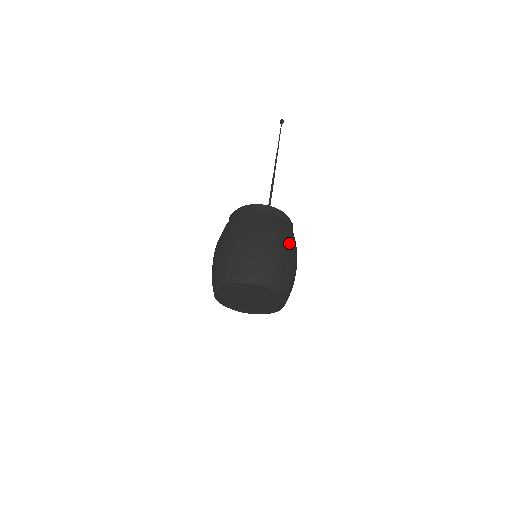
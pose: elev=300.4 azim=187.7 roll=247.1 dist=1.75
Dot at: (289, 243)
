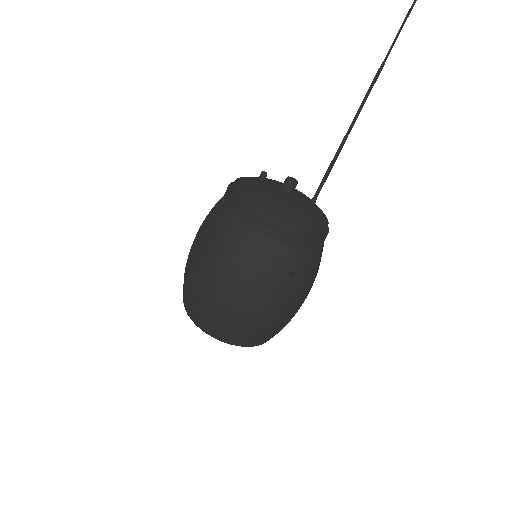
Dot at: occluded
